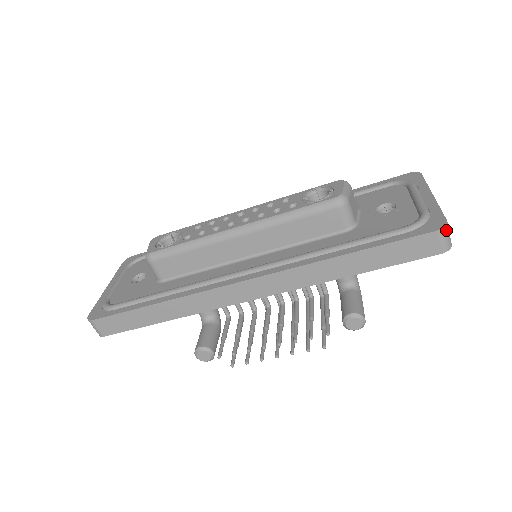
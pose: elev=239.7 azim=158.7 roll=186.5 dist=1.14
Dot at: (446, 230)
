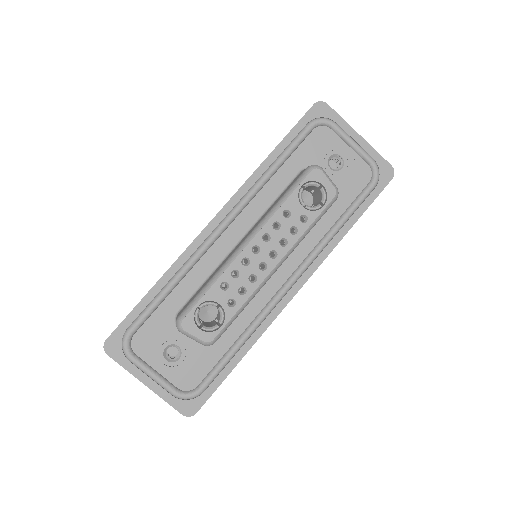
Dot at: (392, 172)
